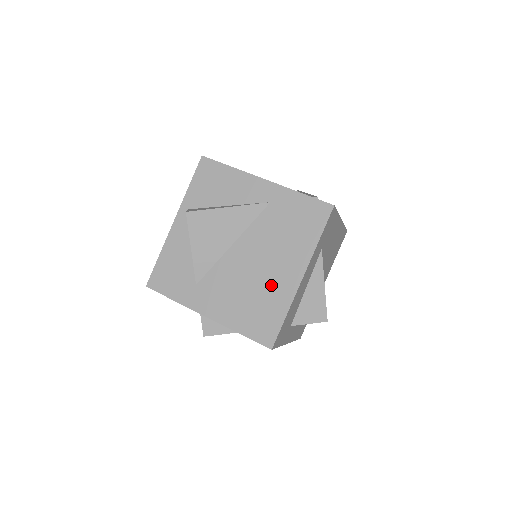
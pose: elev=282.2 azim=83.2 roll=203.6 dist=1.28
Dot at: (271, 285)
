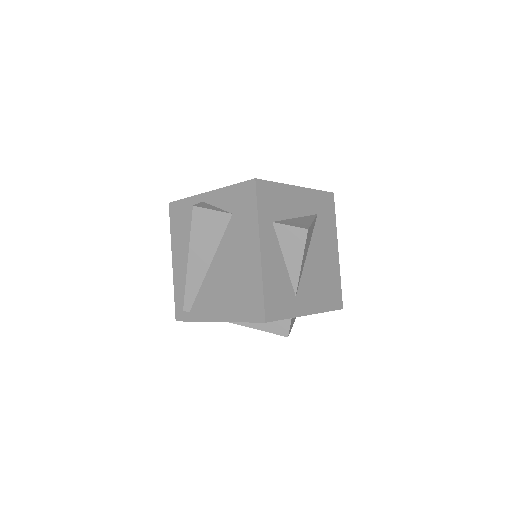
Dot at: occluded
